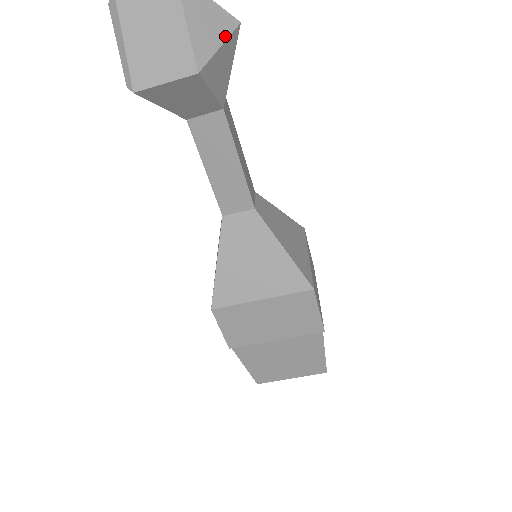
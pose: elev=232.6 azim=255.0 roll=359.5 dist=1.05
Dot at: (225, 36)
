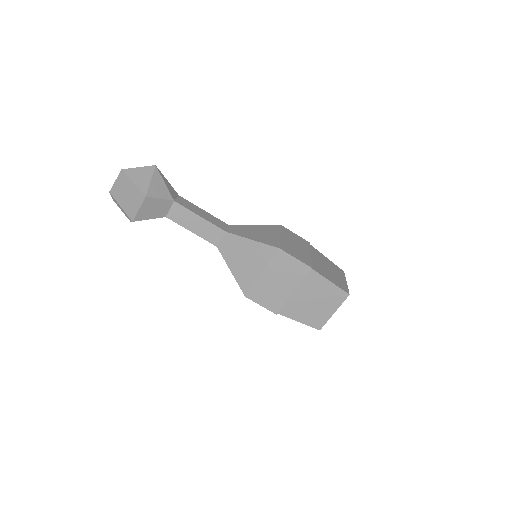
Dot at: (151, 175)
